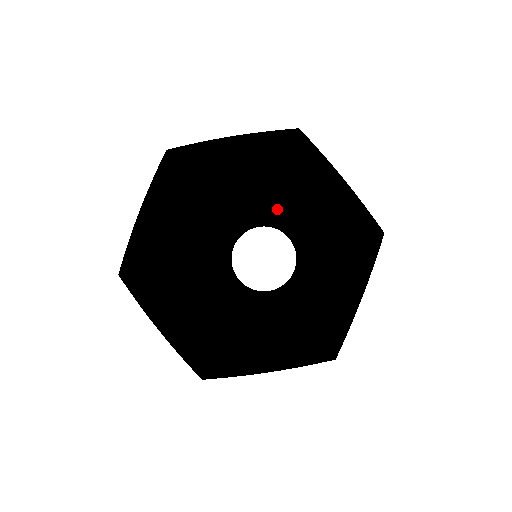
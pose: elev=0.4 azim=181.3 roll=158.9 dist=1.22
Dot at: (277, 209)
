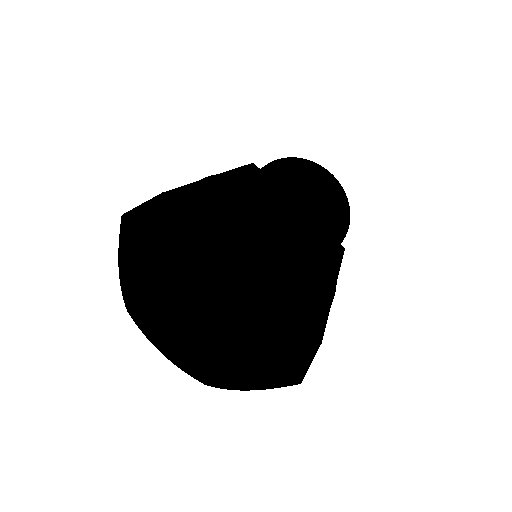
Dot at: occluded
